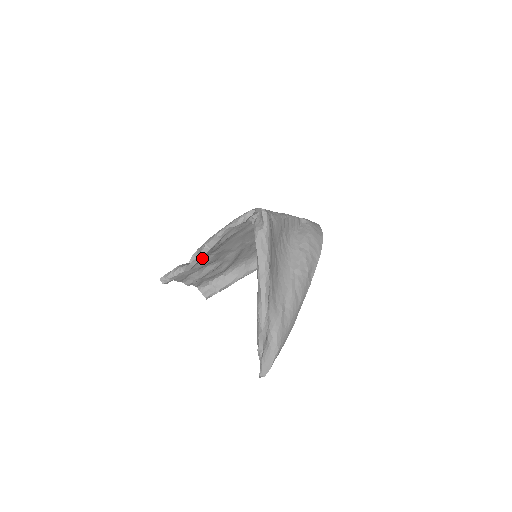
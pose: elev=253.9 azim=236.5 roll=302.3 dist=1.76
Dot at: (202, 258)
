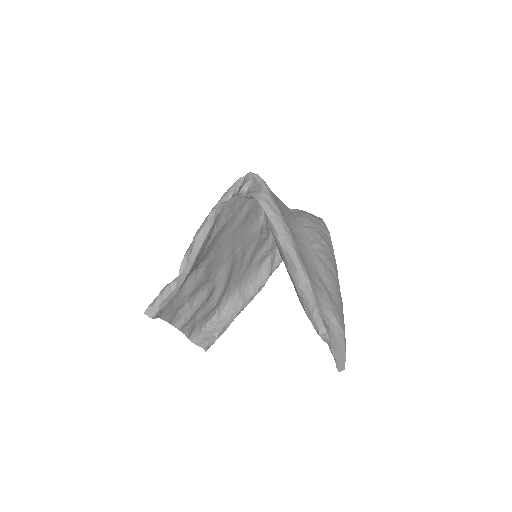
Dot at: (195, 261)
